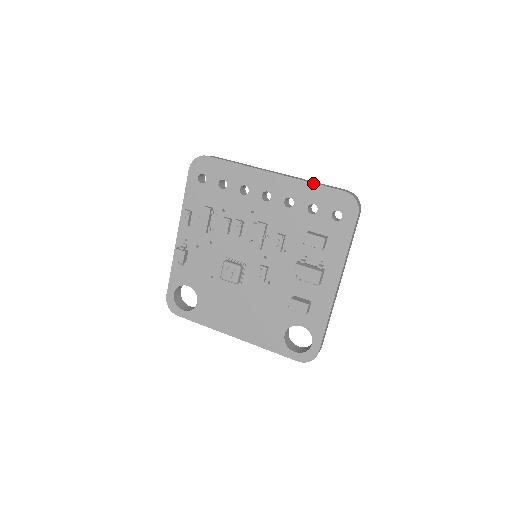
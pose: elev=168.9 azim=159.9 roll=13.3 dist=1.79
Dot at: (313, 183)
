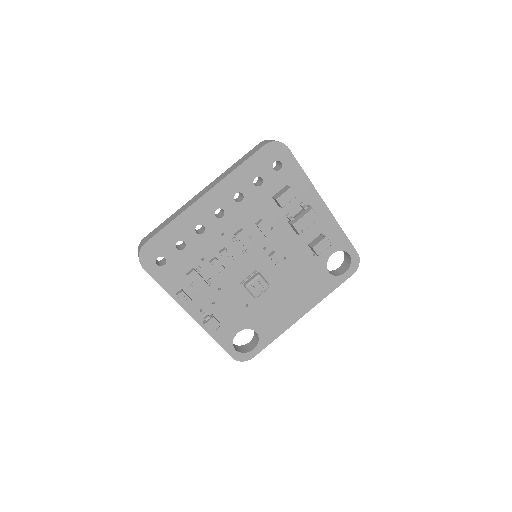
Dot at: (239, 166)
